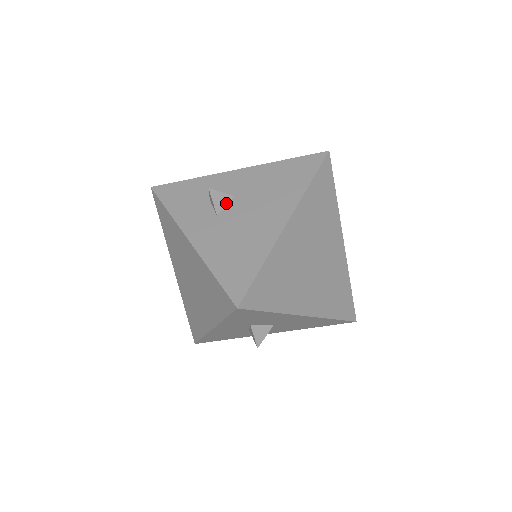
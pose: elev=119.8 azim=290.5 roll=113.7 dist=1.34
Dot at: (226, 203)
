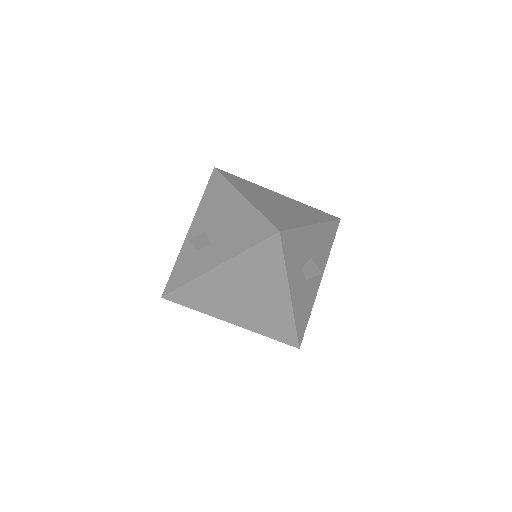
Dot at: (206, 237)
